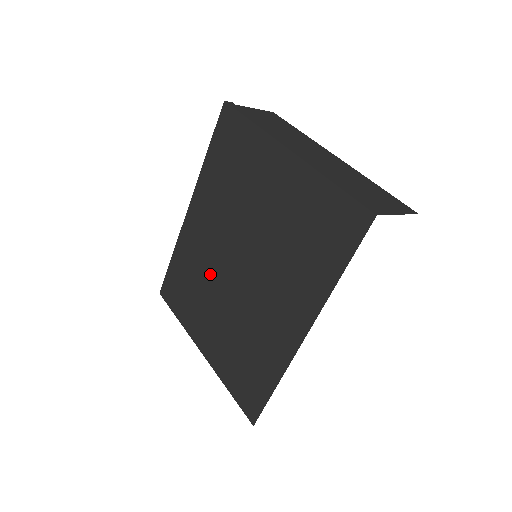
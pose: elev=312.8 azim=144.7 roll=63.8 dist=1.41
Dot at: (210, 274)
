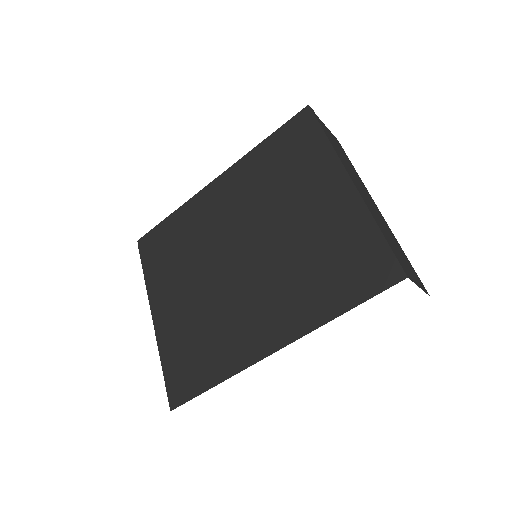
Dot at: (204, 249)
